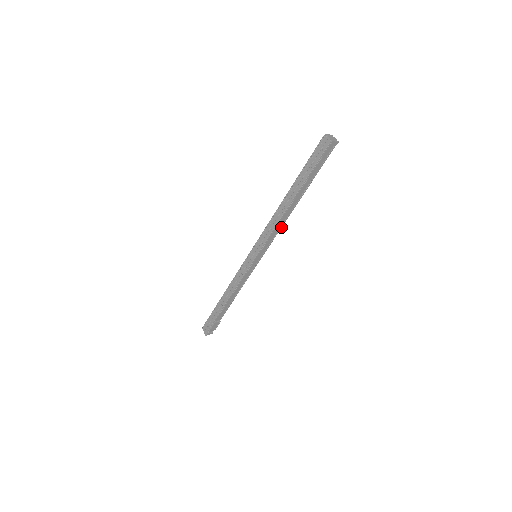
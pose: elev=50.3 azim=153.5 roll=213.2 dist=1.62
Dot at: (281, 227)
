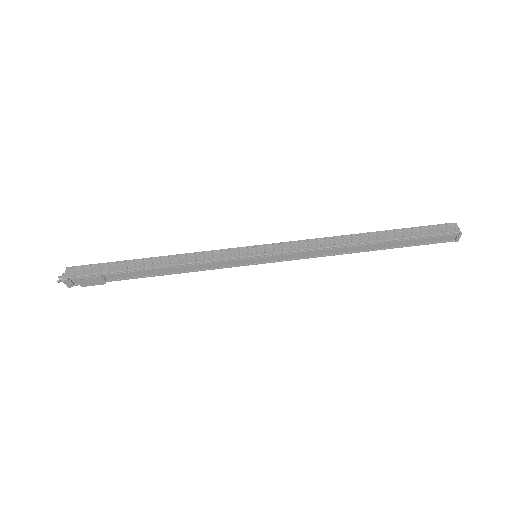
Dot at: (319, 256)
